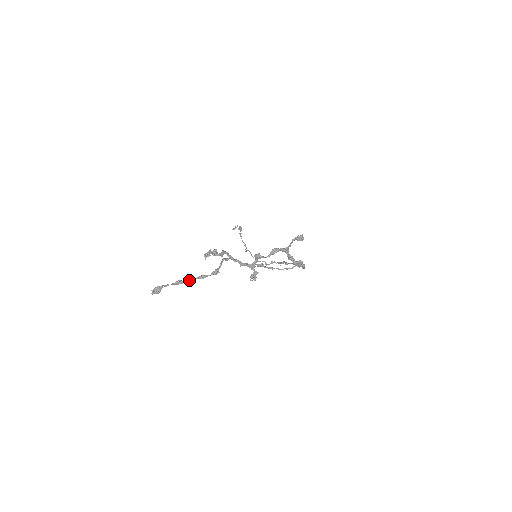
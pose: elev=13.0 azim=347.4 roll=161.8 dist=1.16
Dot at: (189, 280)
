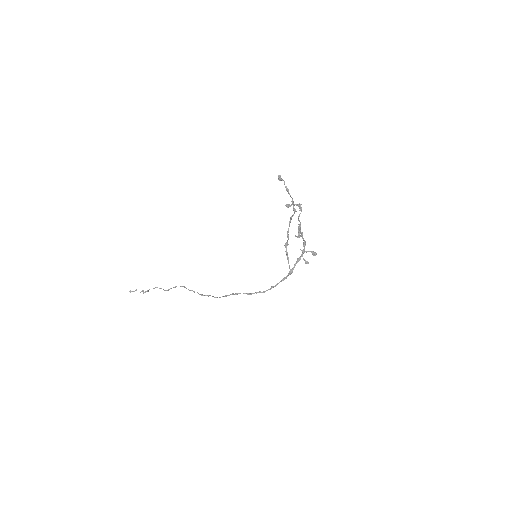
Dot at: (290, 195)
